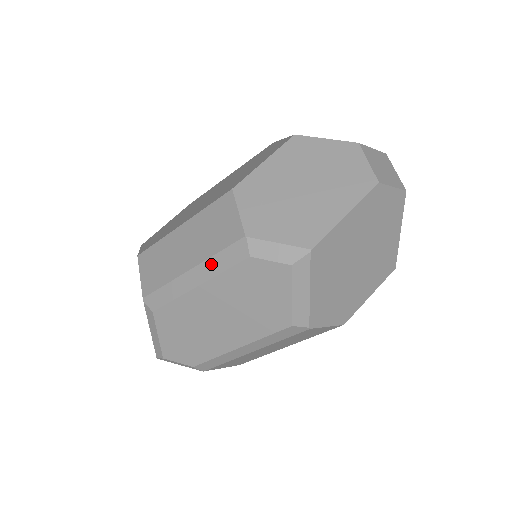
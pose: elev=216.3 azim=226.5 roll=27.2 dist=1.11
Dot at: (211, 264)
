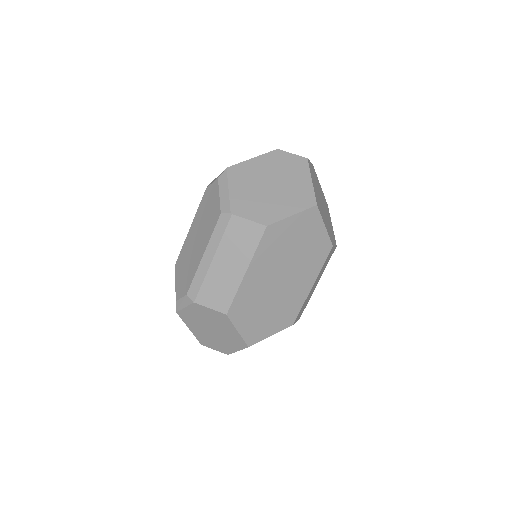
Dot at: occluded
